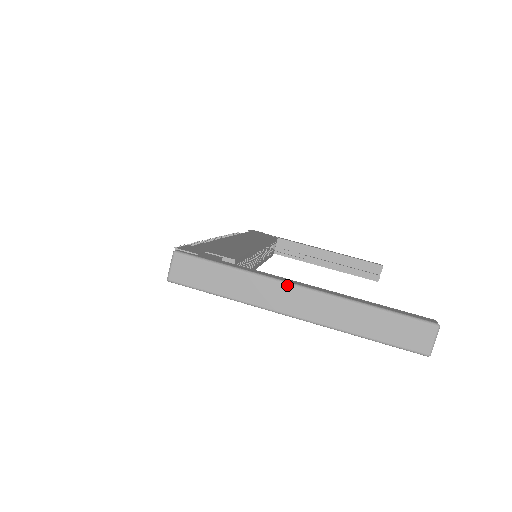
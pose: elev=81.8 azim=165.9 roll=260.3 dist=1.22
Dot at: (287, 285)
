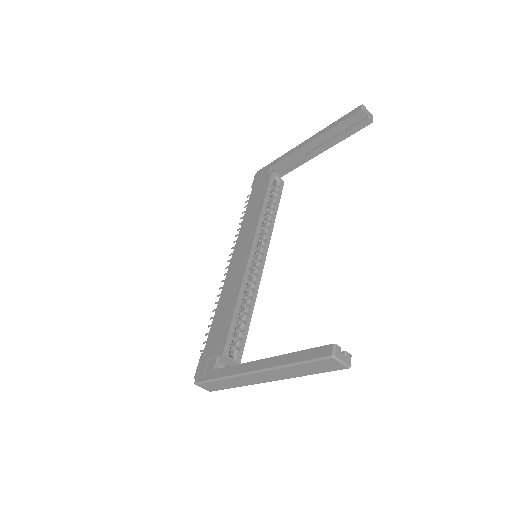
Dot at: (247, 375)
